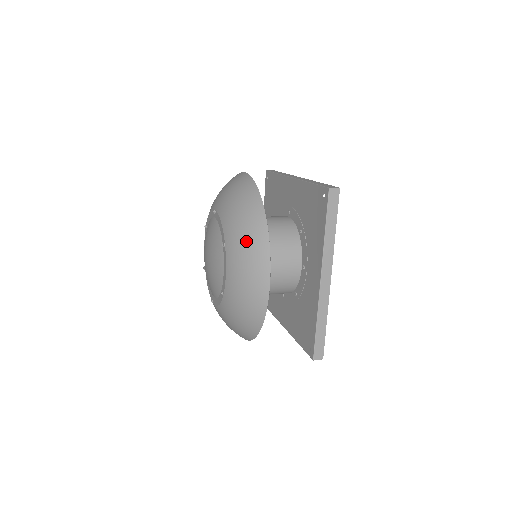
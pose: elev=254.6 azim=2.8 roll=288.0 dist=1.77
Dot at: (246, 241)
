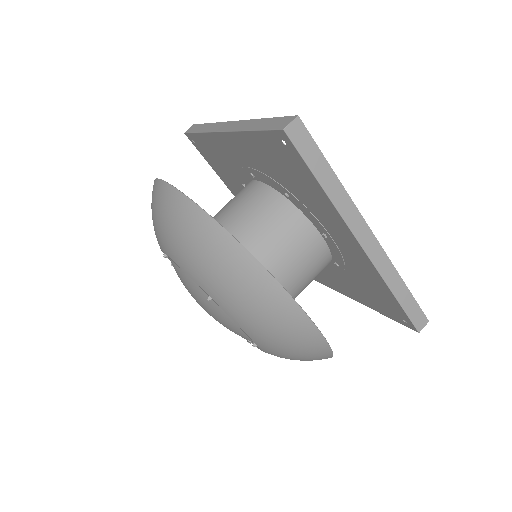
Dot at: (232, 283)
